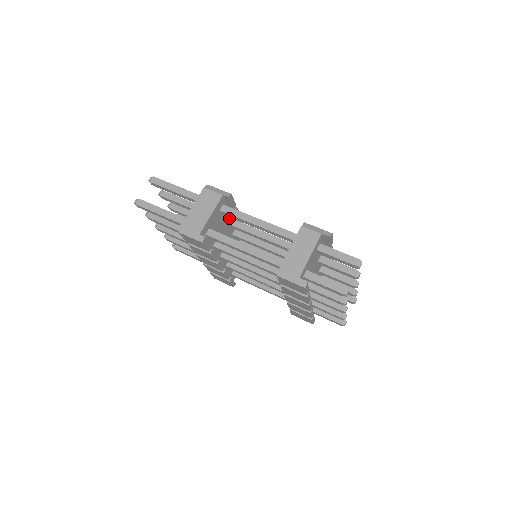
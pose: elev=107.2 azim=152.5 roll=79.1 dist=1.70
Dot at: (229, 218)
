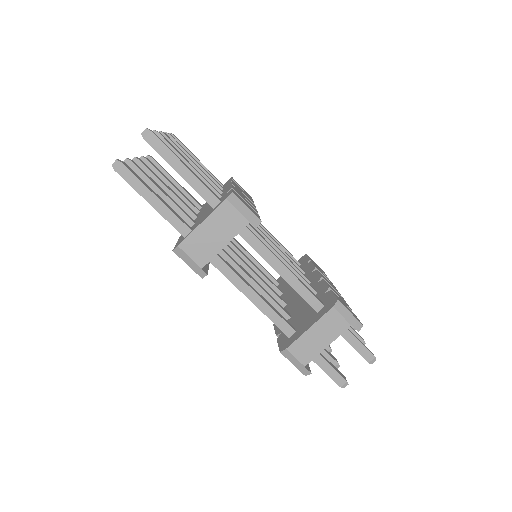
Dot at: occluded
